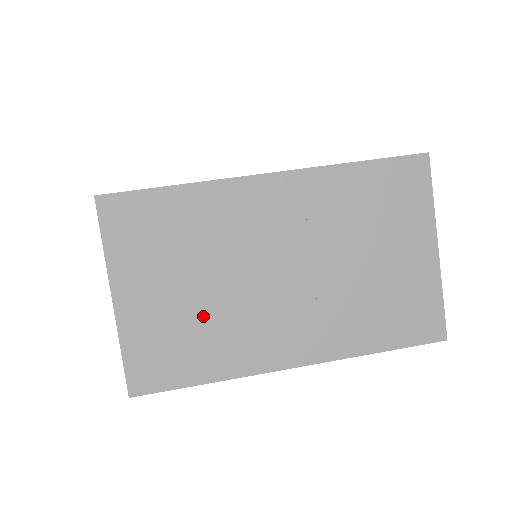
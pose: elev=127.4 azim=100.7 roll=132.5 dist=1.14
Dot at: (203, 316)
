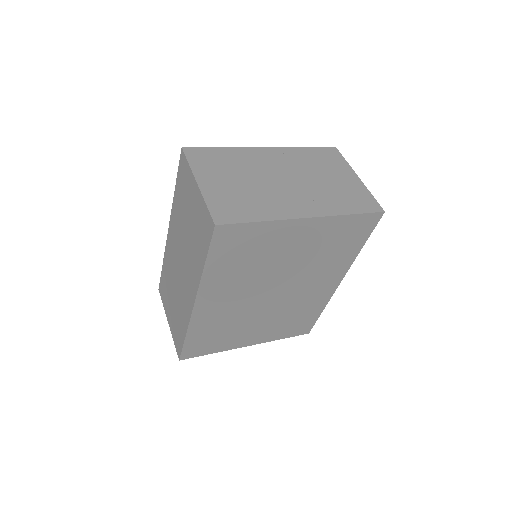
Dot at: (249, 193)
